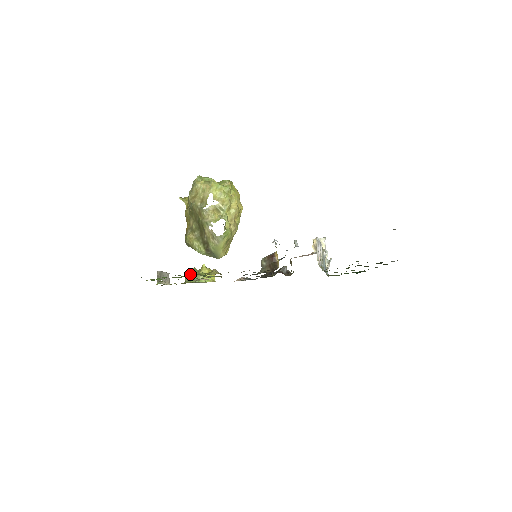
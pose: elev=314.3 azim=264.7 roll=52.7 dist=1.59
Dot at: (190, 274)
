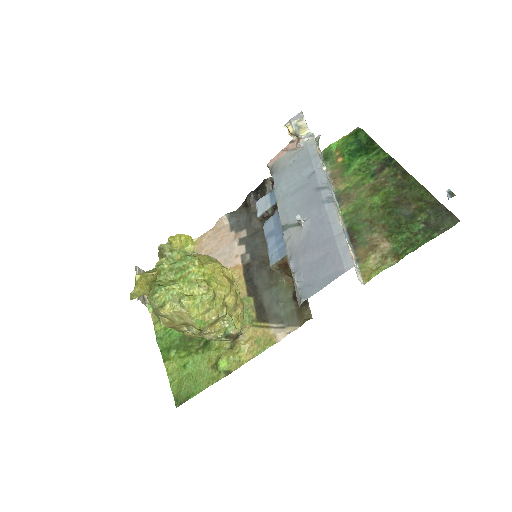
Dot at: (223, 369)
